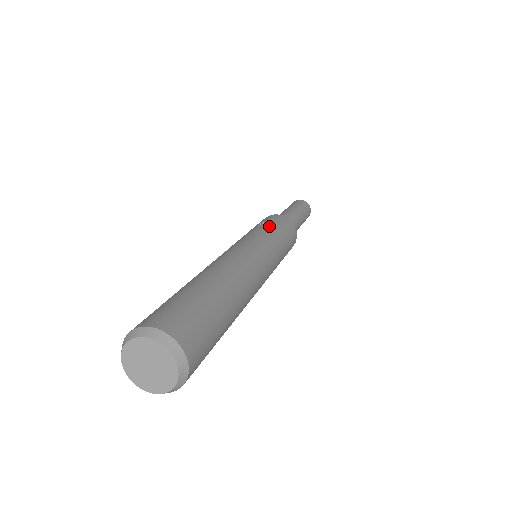
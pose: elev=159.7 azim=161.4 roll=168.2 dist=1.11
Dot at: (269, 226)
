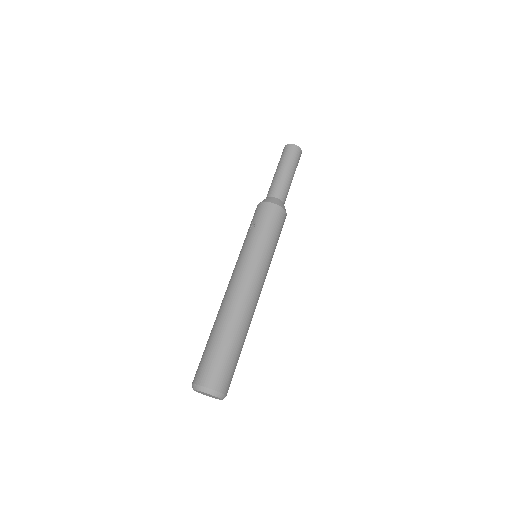
Dot at: (256, 229)
